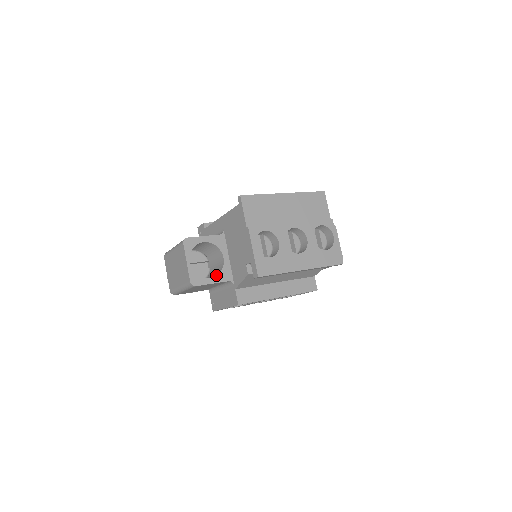
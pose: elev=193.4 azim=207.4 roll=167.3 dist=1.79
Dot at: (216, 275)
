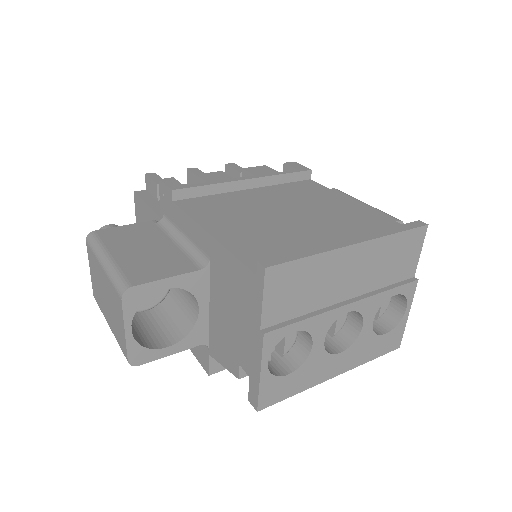
Dot at: (179, 340)
